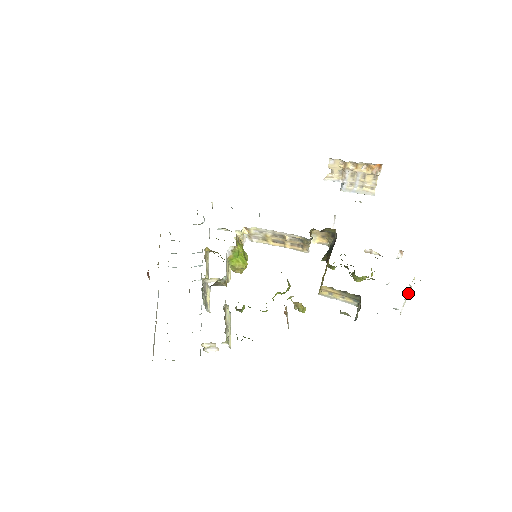
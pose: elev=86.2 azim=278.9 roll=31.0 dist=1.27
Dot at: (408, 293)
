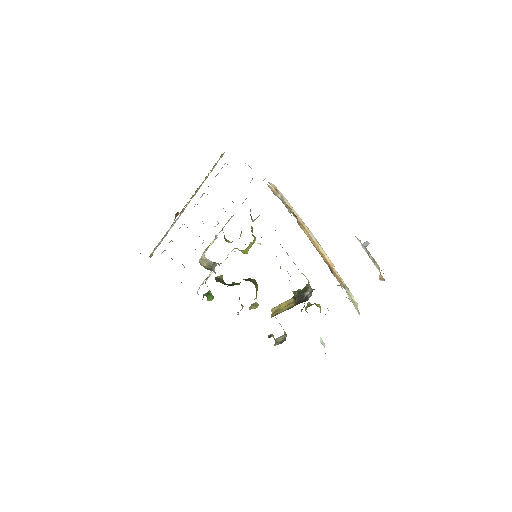
Dot at: occluded
